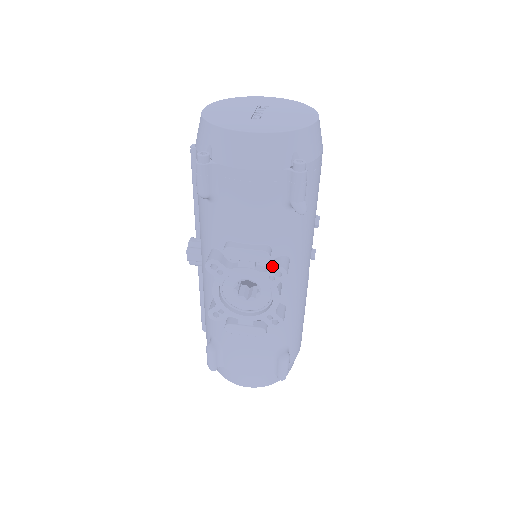
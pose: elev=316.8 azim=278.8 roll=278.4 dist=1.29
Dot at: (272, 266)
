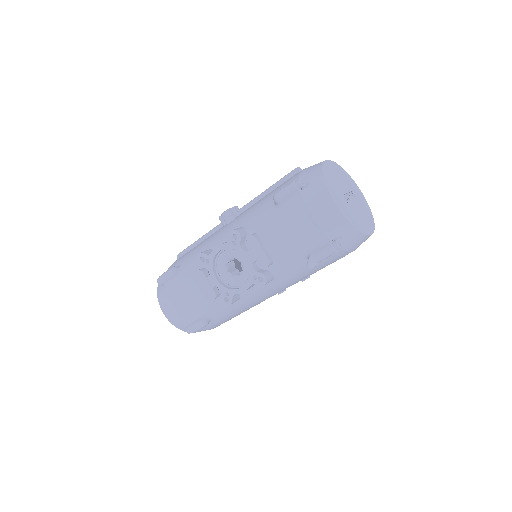
Dot at: (262, 272)
